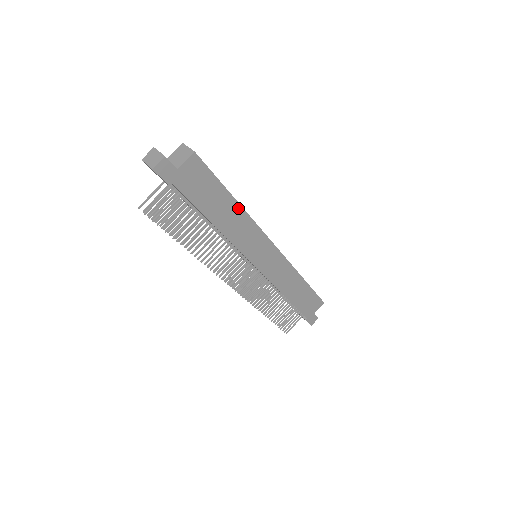
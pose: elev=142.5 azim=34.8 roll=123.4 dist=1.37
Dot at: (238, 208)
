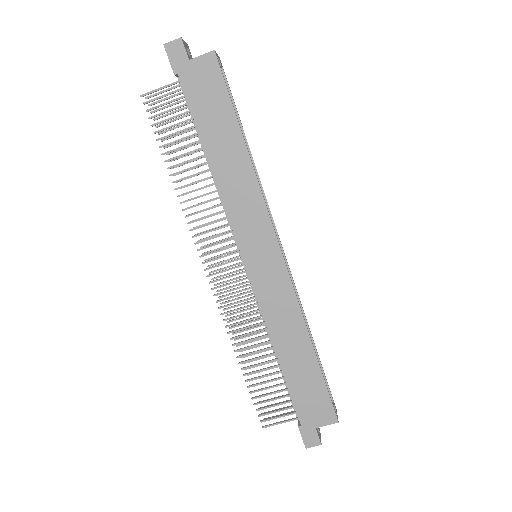
Dot at: (245, 156)
